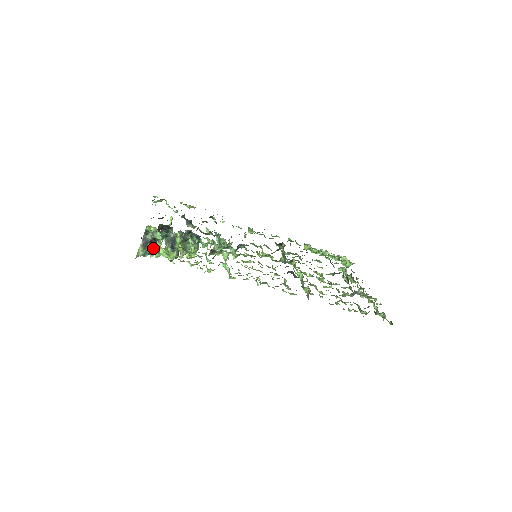
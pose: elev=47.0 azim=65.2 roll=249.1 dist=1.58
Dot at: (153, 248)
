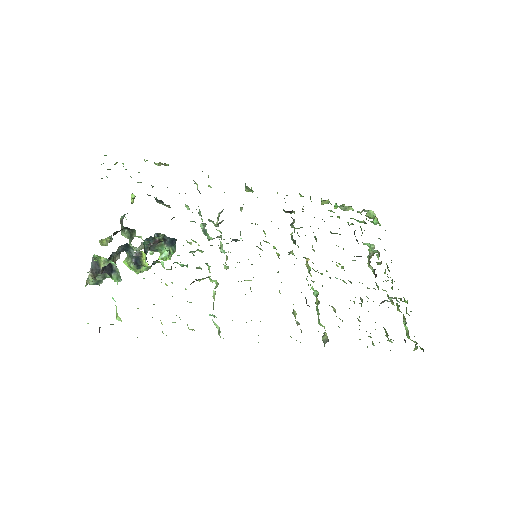
Dot at: occluded
